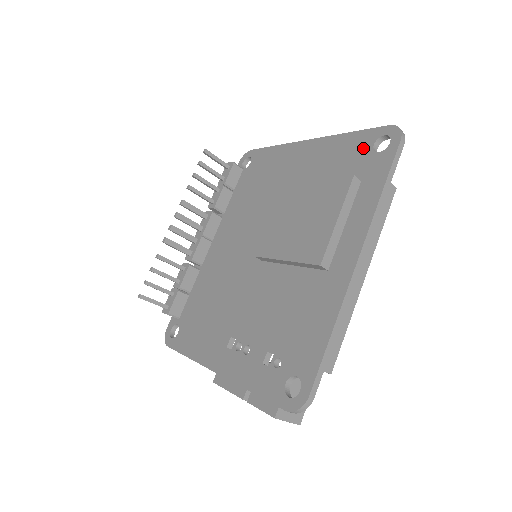
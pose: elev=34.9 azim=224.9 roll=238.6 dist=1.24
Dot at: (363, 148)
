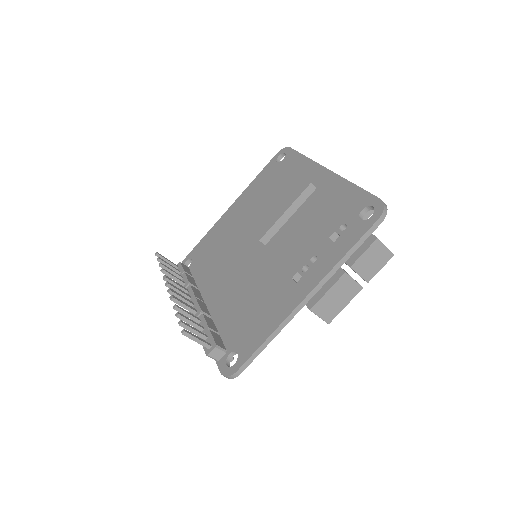
Dot at: (272, 168)
